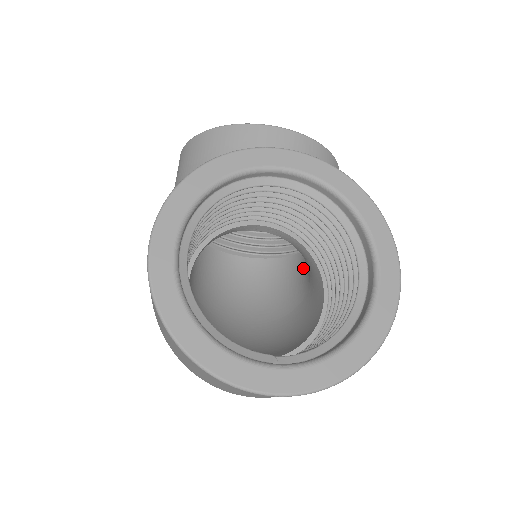
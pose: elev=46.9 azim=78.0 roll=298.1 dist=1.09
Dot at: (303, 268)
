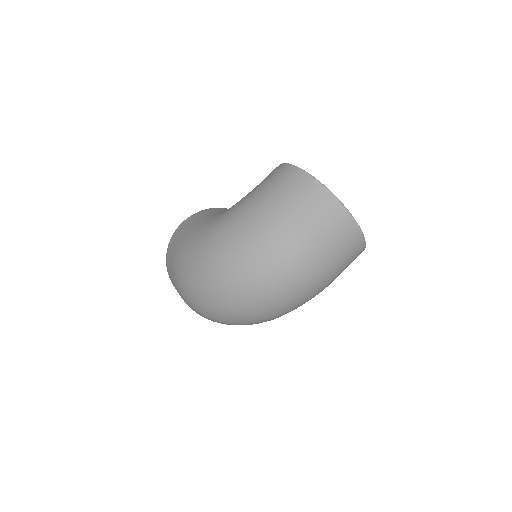
Dot at: occluded
